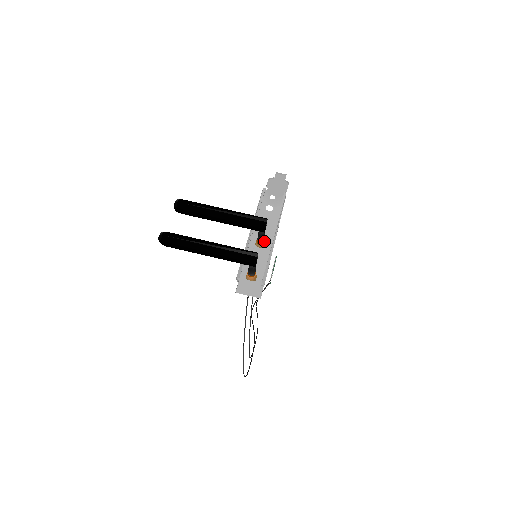
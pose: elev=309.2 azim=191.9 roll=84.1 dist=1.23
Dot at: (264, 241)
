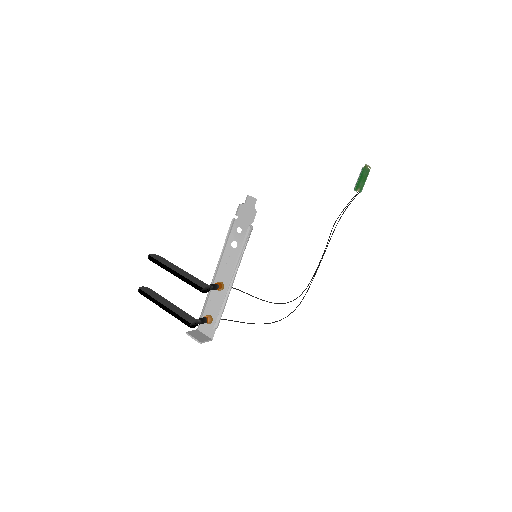
Dot at: (221, 286)
